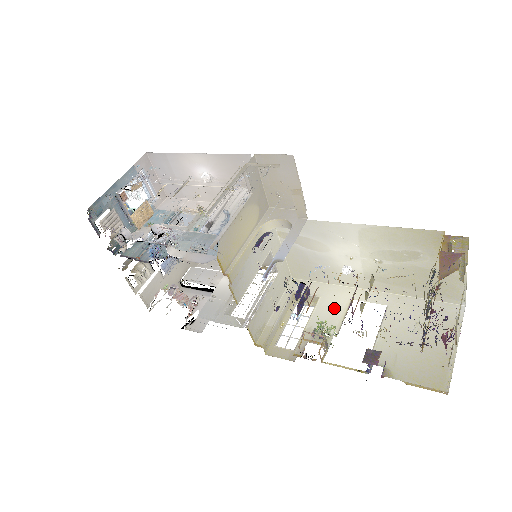
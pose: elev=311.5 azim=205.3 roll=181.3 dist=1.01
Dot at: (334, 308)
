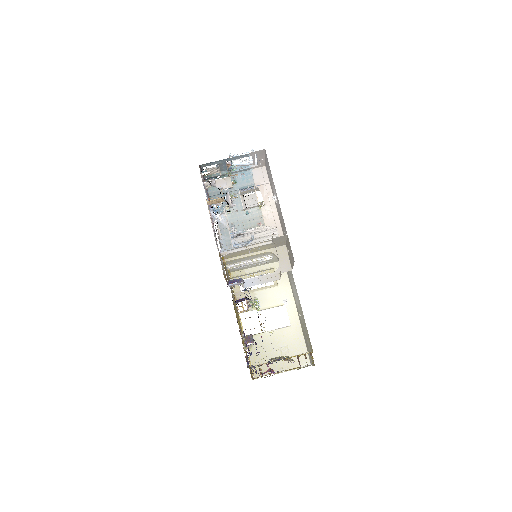
Dot at: (275, 299)
